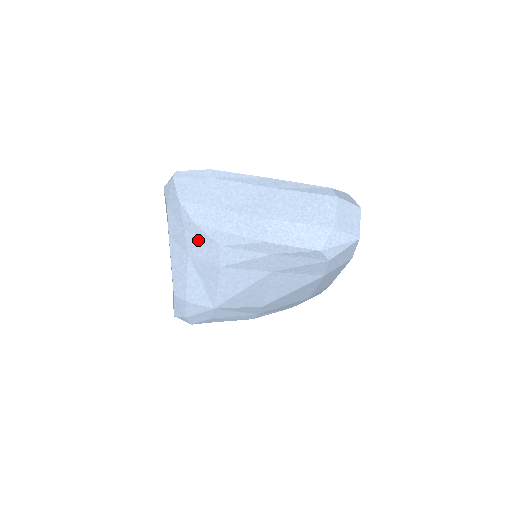
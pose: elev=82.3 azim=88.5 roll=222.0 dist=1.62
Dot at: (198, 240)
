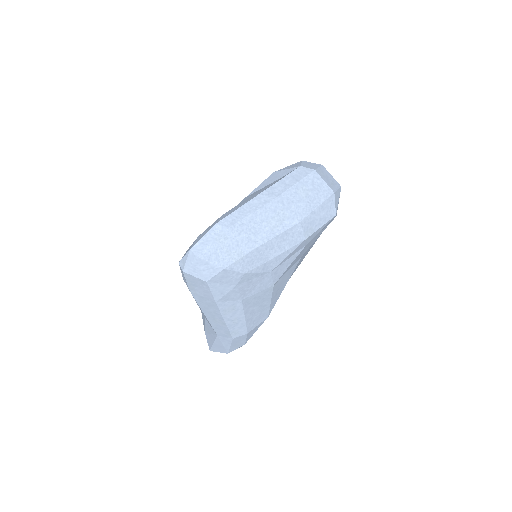
Dot at: (250, 283)
